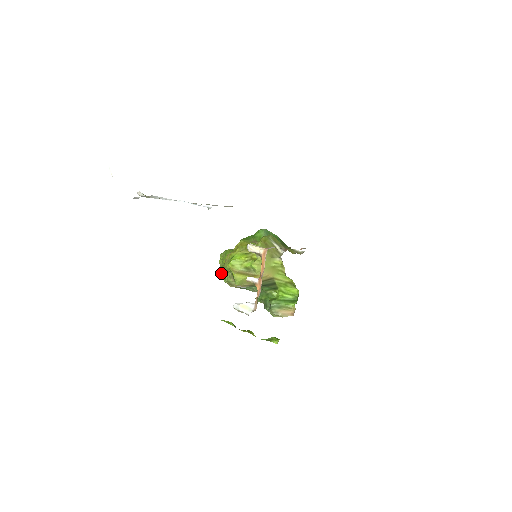
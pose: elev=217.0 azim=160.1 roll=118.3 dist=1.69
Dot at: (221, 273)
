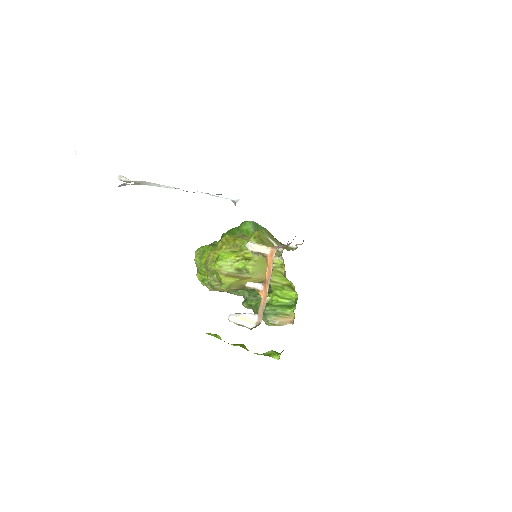
Dot at: (197, 274)
